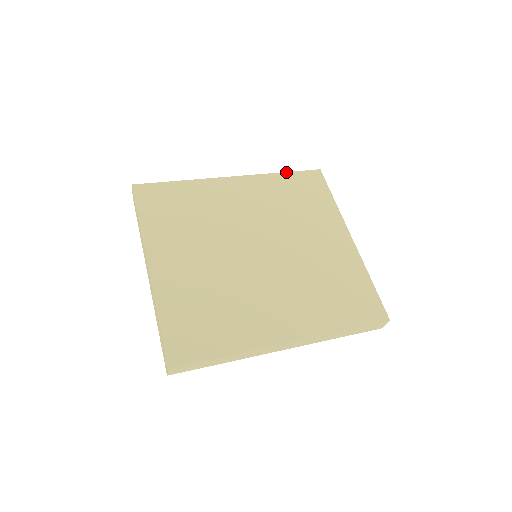
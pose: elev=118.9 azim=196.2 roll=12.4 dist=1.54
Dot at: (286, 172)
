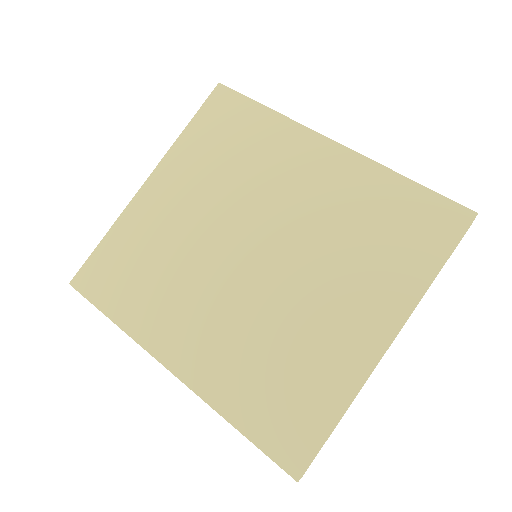
Dot at: (414, 181)
